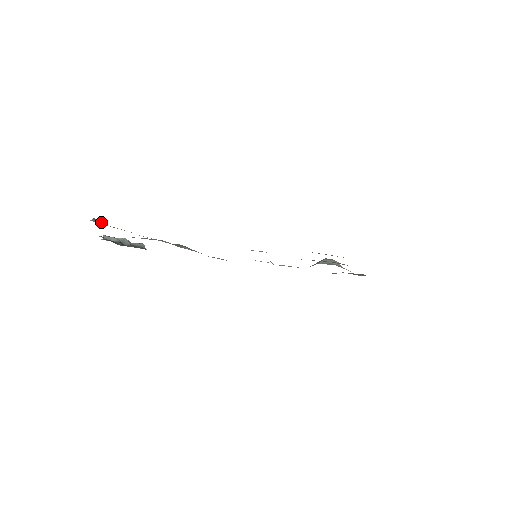
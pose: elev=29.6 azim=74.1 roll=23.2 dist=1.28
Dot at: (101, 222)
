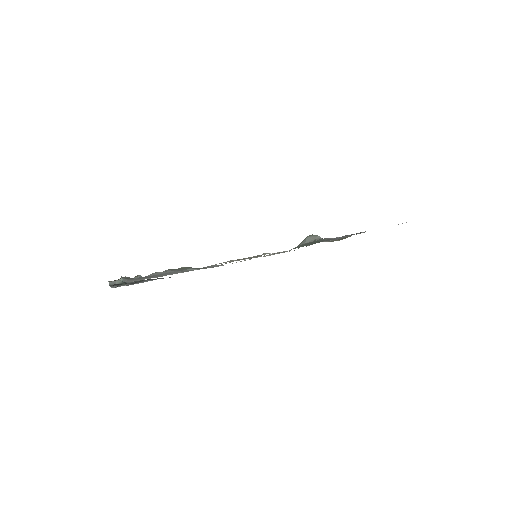
Dot at: (128, 277)
